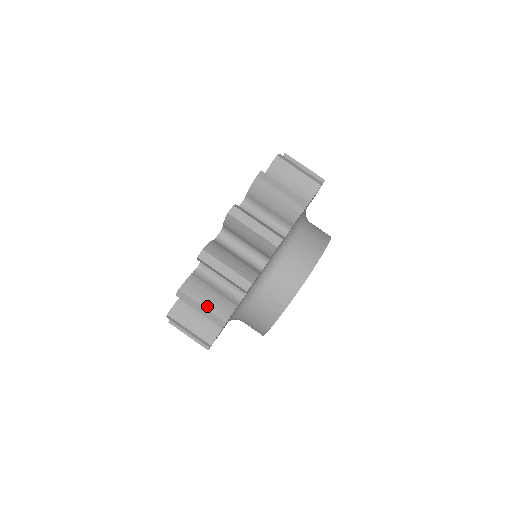
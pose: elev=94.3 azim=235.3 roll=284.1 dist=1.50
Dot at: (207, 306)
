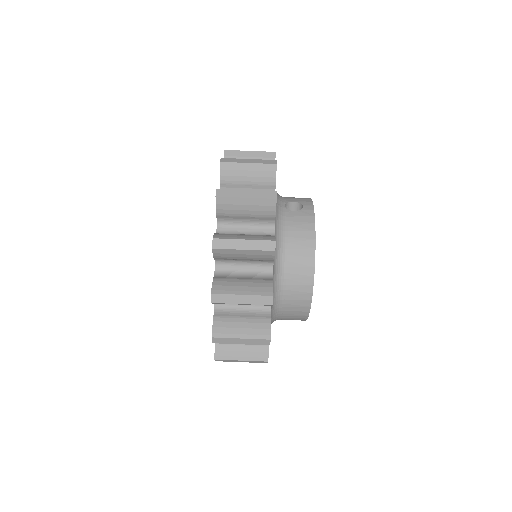
Dot at: occluded
